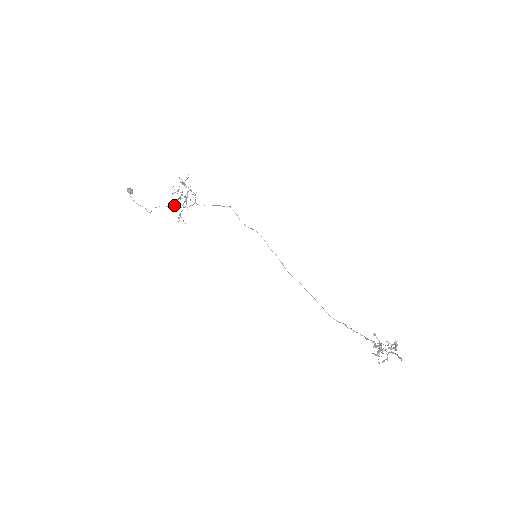
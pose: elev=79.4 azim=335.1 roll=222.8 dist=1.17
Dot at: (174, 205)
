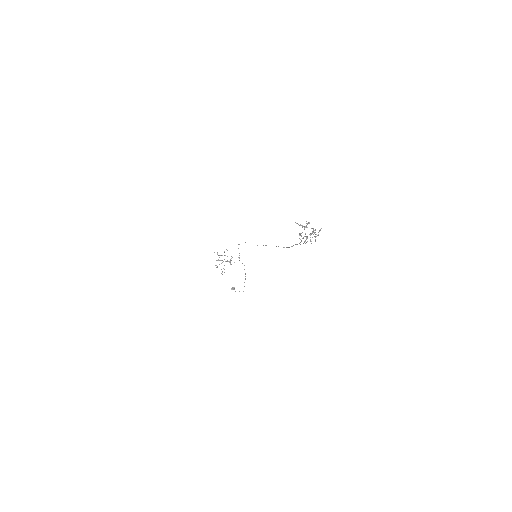
Dot at: occluded
